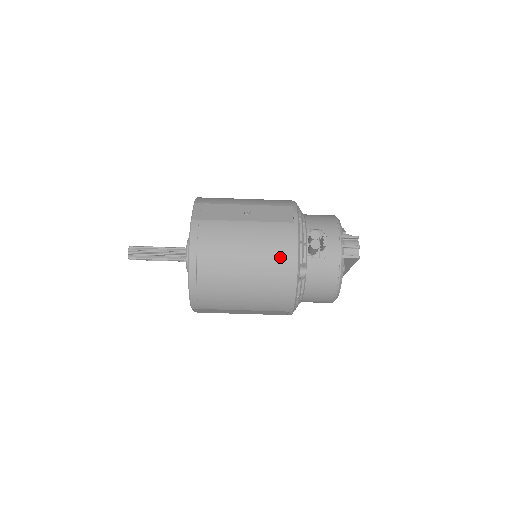
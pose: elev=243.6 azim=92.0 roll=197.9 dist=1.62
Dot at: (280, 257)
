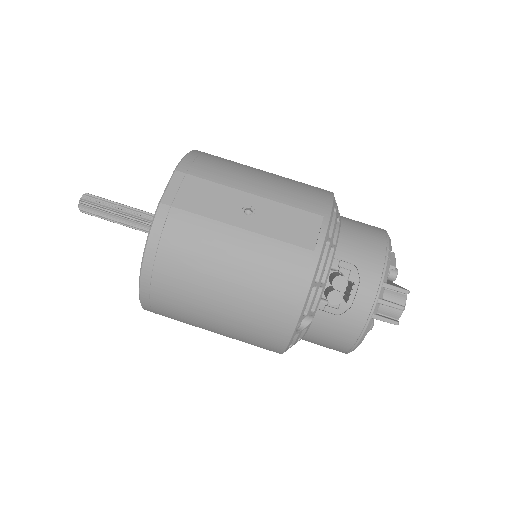
Dot at: (276, 300)
